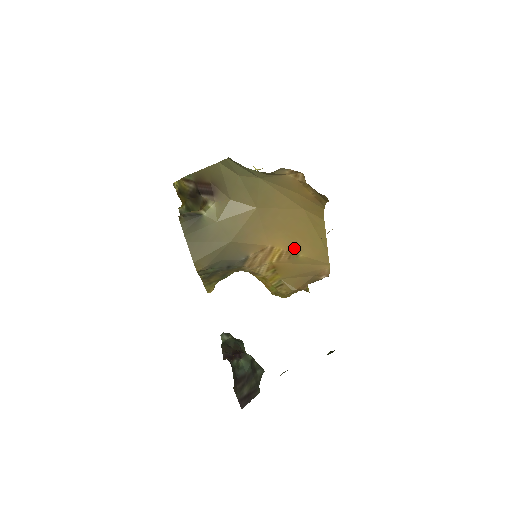
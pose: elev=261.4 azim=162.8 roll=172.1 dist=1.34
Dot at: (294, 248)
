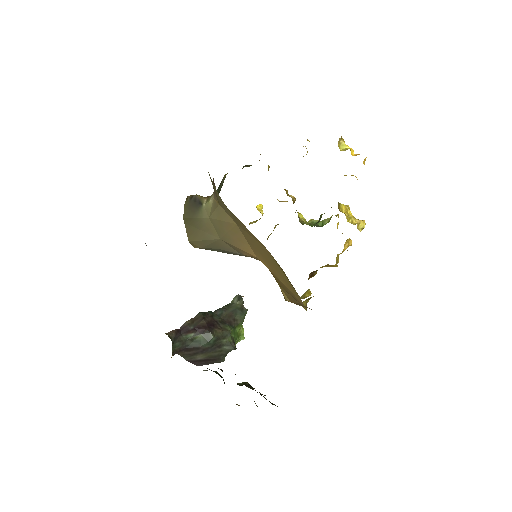
Dot at: (274, 273)
